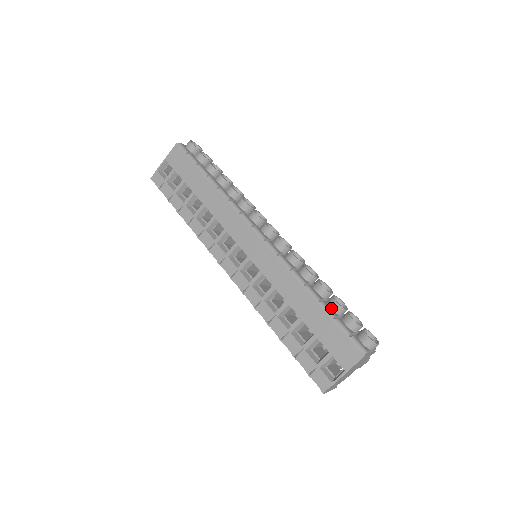
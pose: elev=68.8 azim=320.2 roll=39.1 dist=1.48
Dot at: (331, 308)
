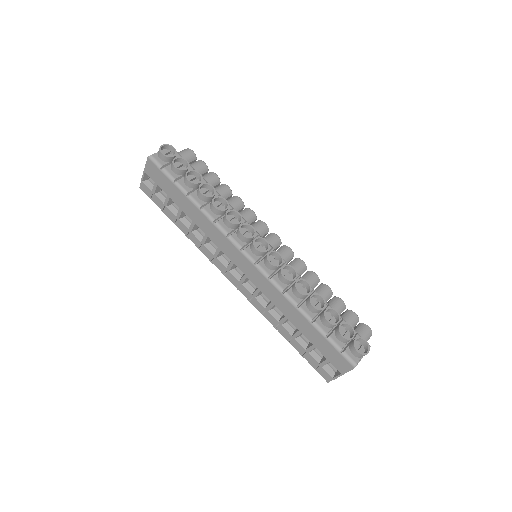
Dot at: (323, 325)
